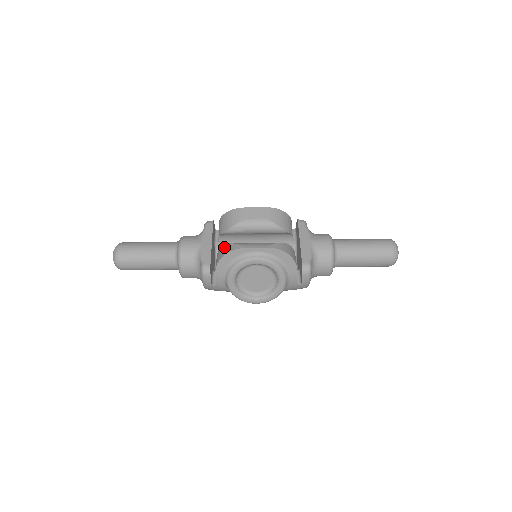
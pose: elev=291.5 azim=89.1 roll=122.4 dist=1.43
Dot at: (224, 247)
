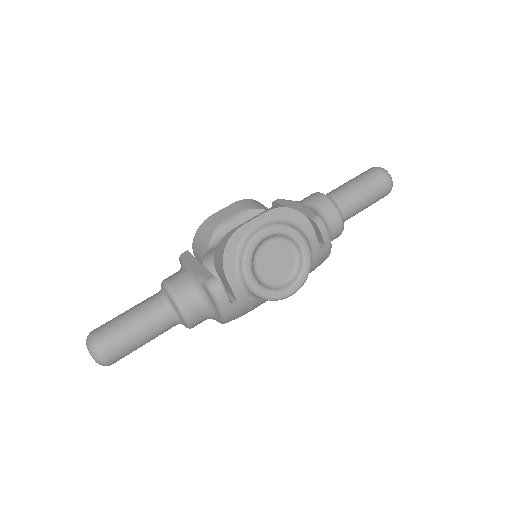
Dot at: (218, 246)
